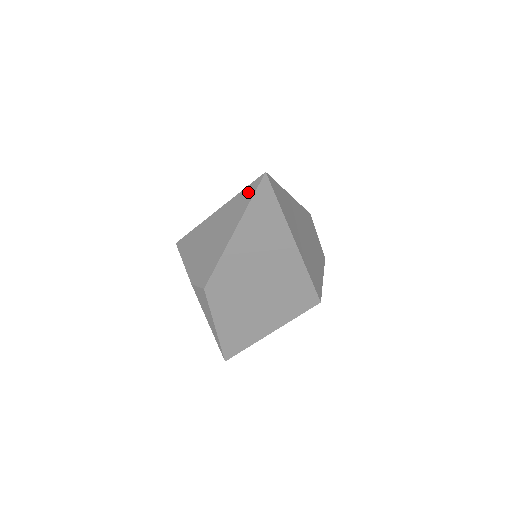
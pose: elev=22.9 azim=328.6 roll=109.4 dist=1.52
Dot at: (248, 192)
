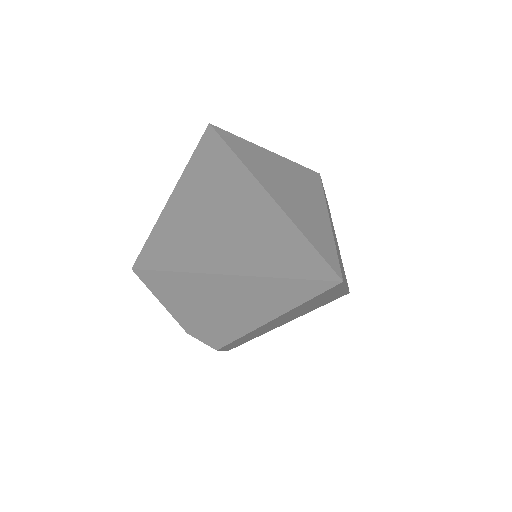
Dot at: (299, 288)
